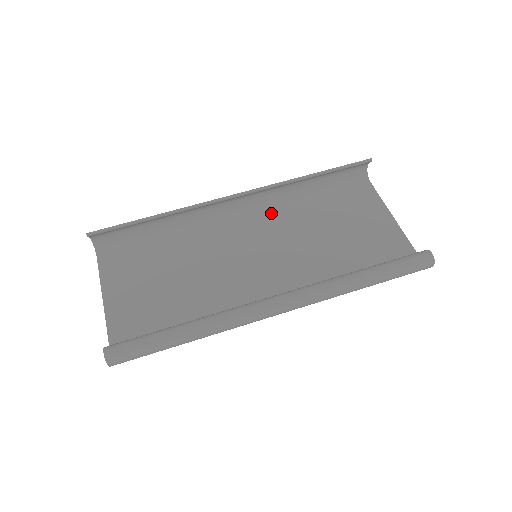
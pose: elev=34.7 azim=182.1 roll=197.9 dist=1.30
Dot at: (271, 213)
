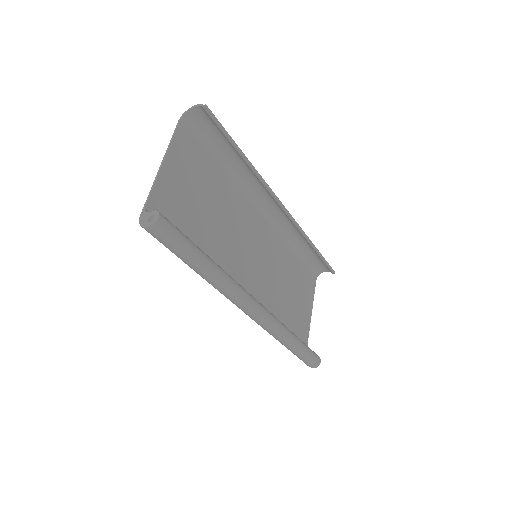
Dot at: (275, 236)
